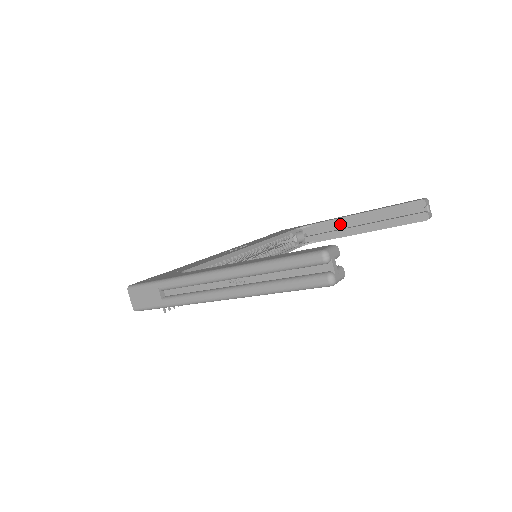
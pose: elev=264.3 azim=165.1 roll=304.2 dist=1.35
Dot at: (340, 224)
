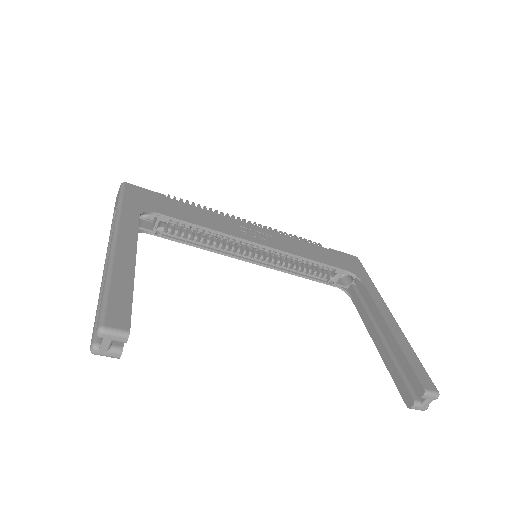
Dot at: (373, 312)
